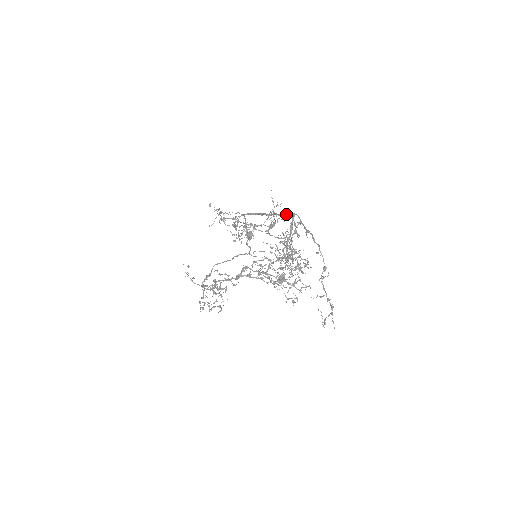
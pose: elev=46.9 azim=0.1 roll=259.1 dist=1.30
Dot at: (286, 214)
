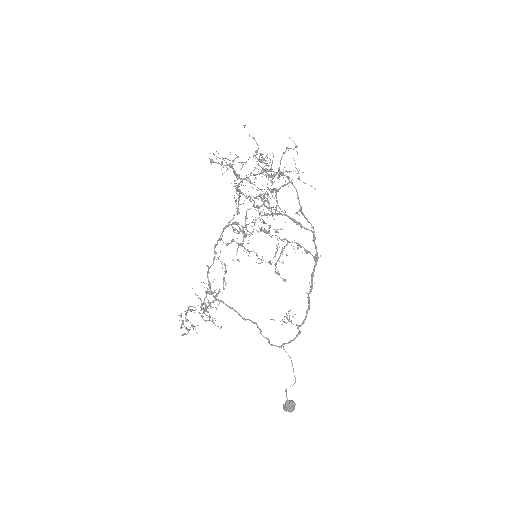
Dot at: occluded
